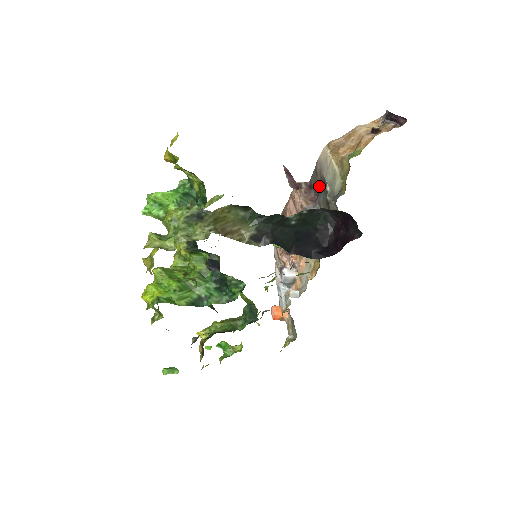
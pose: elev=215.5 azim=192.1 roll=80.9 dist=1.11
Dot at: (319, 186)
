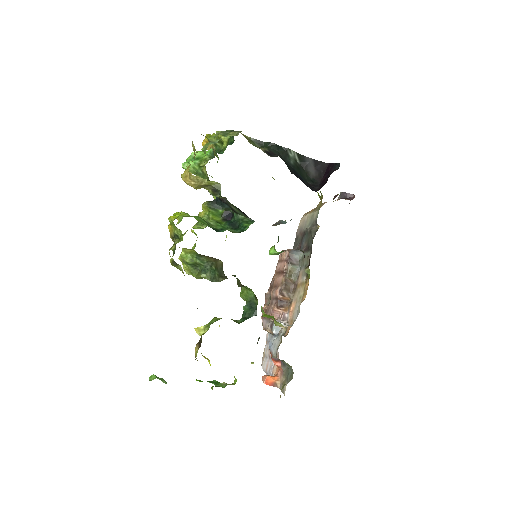
Dot at: (300, 241)
